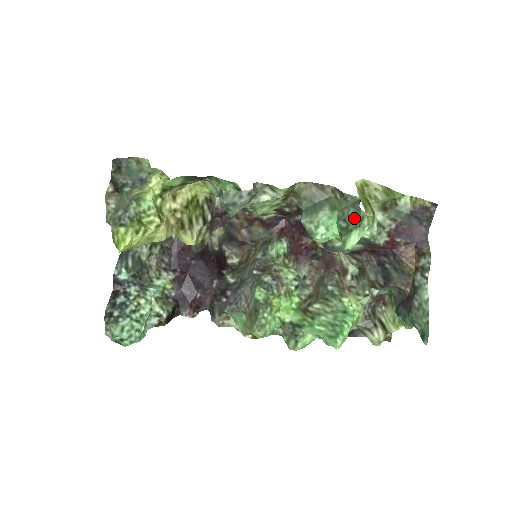
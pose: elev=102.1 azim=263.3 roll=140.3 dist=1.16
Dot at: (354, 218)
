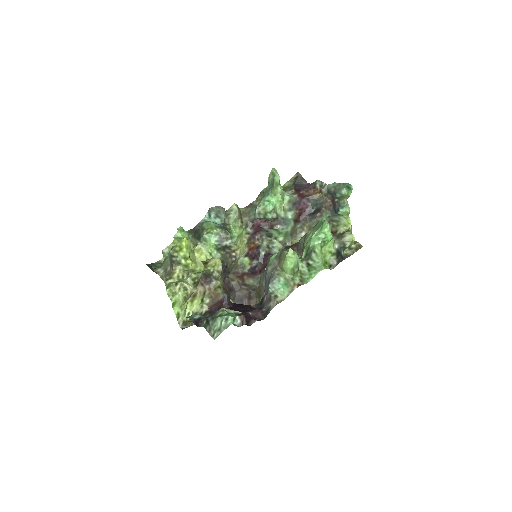
Dot at: (271, 181)
